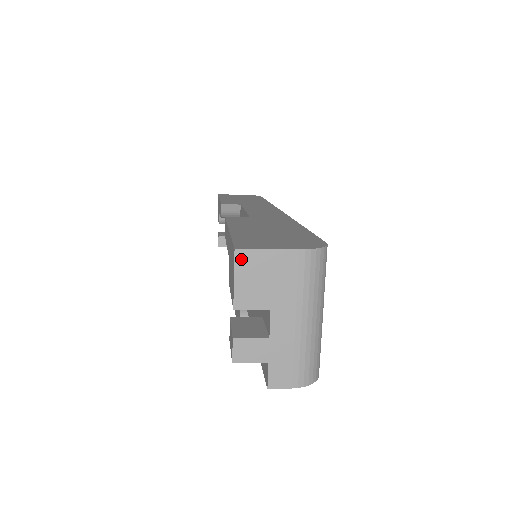
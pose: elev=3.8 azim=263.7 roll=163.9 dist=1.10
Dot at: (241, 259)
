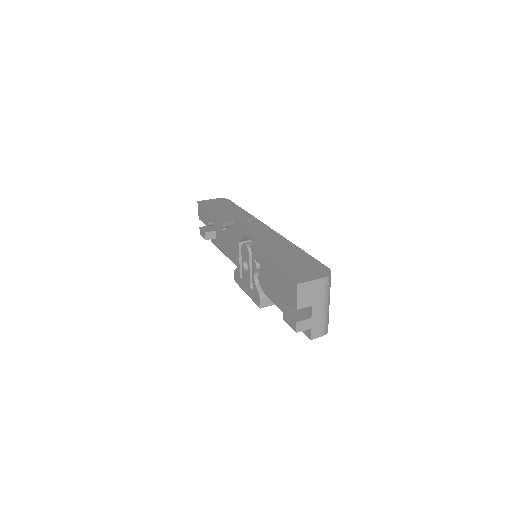
Dot at: (300, 288)
